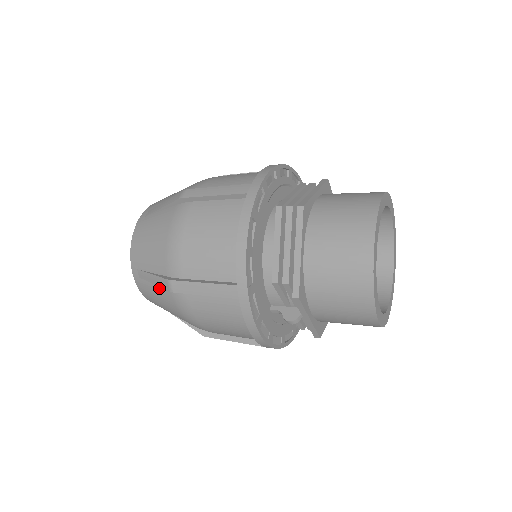
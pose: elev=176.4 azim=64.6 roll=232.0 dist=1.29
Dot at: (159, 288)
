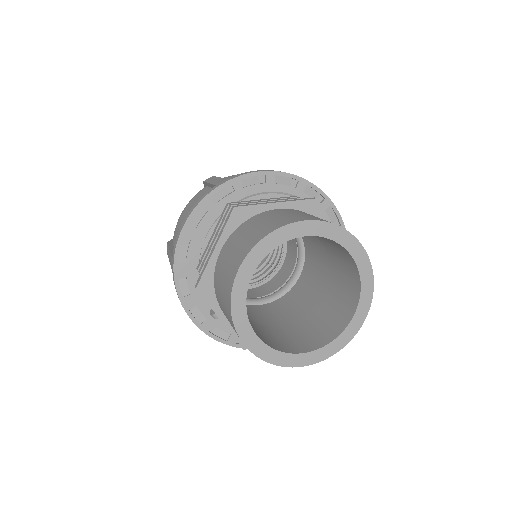
Dot at: occluded
